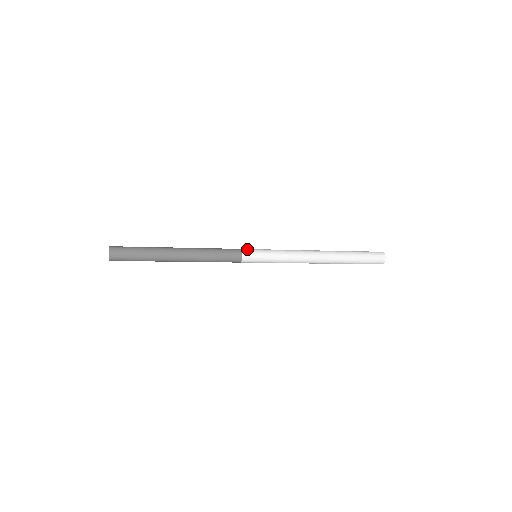
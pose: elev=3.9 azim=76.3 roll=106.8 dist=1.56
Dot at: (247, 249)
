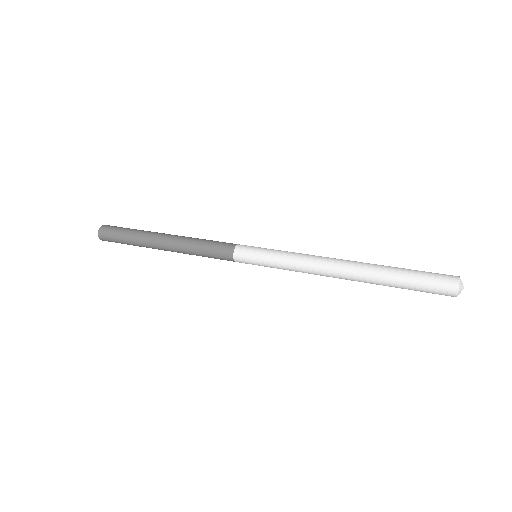
Dot at: (245, 245)
